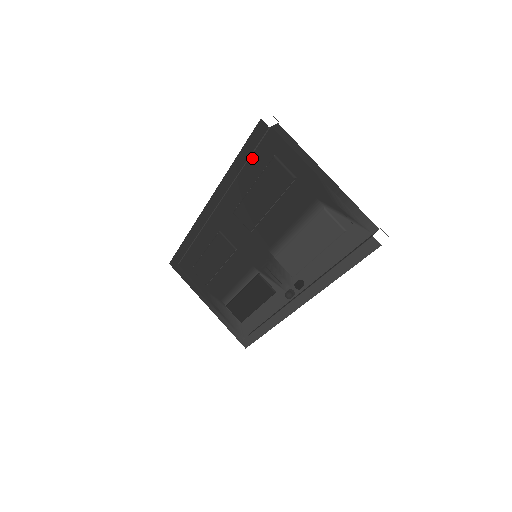
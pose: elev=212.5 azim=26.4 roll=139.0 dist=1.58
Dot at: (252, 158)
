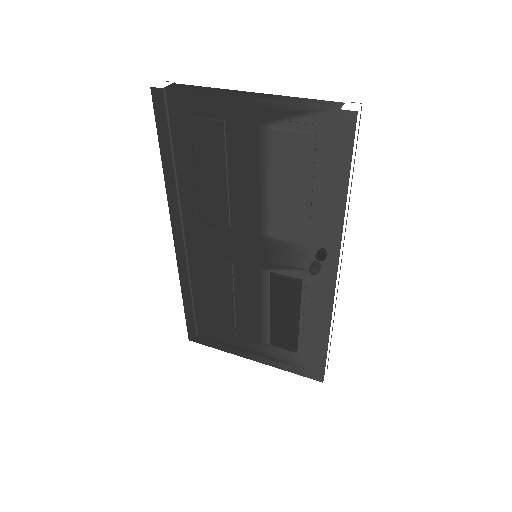
Dot at: (174, 141)
